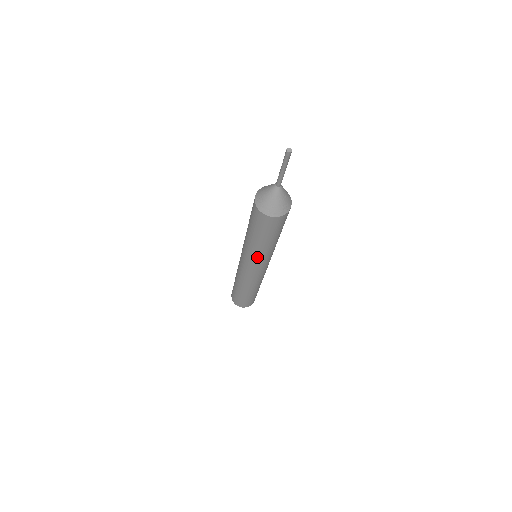
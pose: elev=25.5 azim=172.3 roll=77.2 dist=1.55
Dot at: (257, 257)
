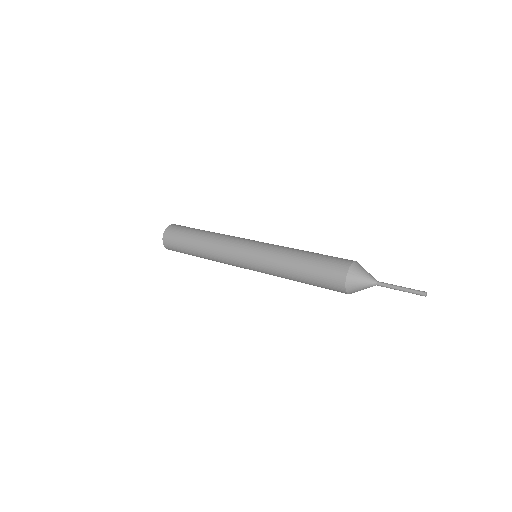
Dot at: (273, 272)
